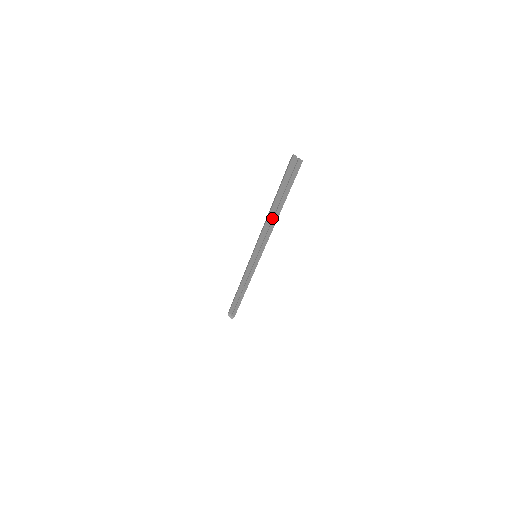
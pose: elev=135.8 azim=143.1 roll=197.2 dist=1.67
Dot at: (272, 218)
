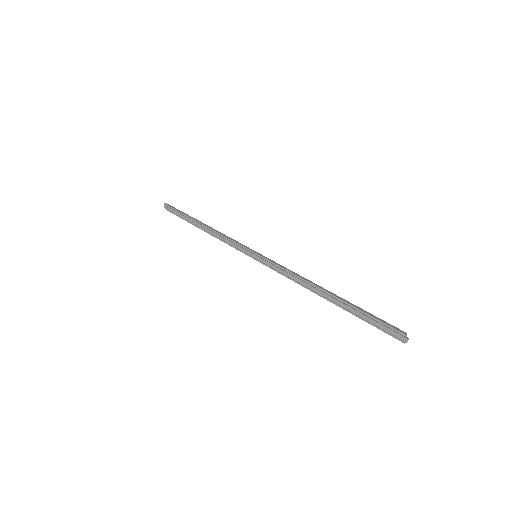
Dot at: occluded
